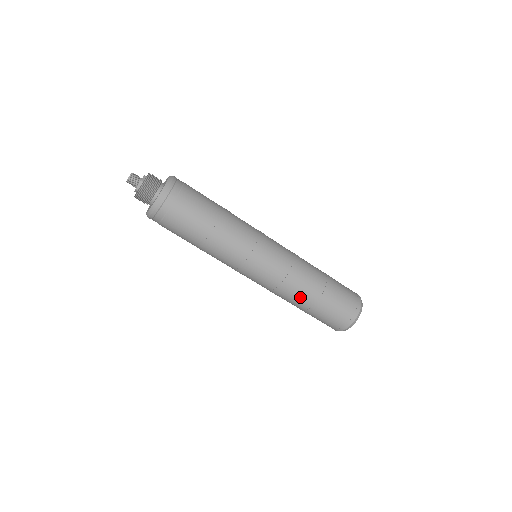
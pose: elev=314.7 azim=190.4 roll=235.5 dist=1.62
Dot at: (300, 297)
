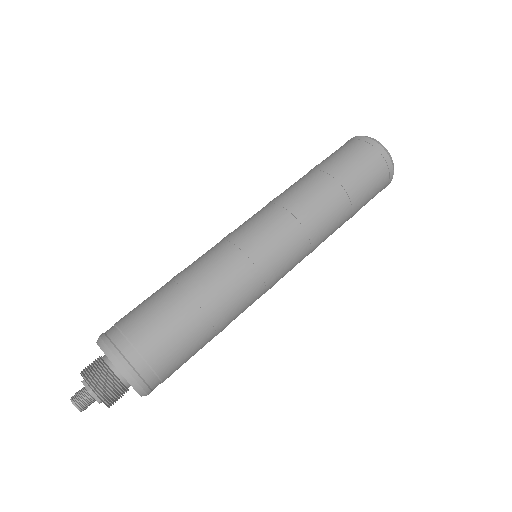
Dot at: (335, 219)
